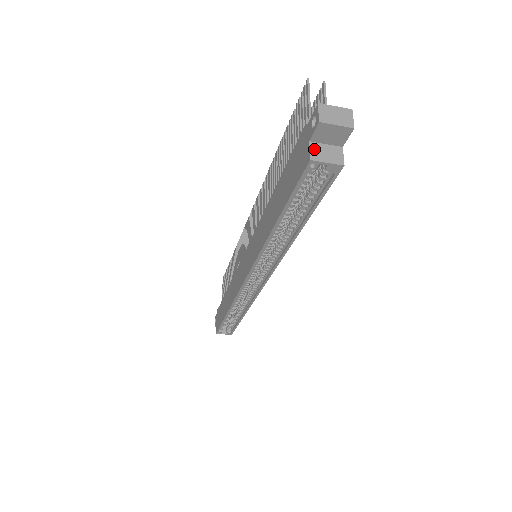
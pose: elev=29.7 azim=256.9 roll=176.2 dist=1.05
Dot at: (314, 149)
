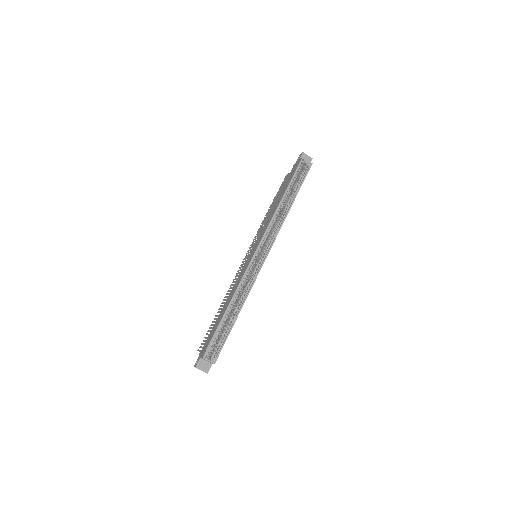
Dot at: (302, 159)
